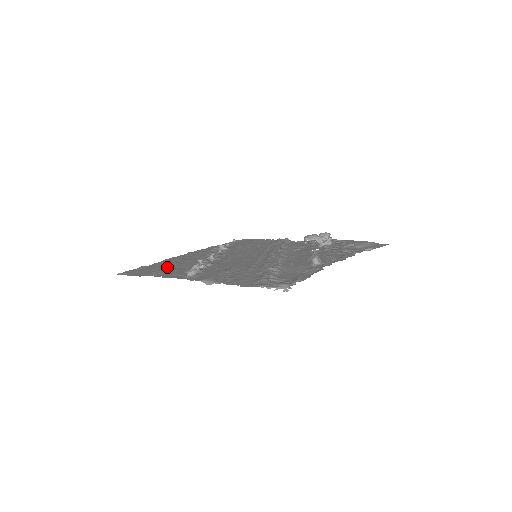
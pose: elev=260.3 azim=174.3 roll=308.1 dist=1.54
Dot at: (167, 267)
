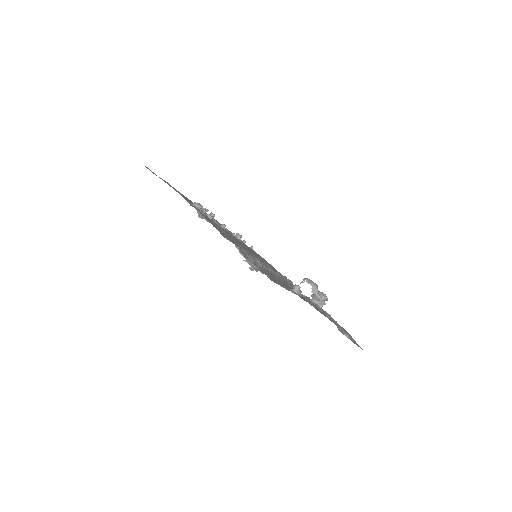
Dot at: occluded
